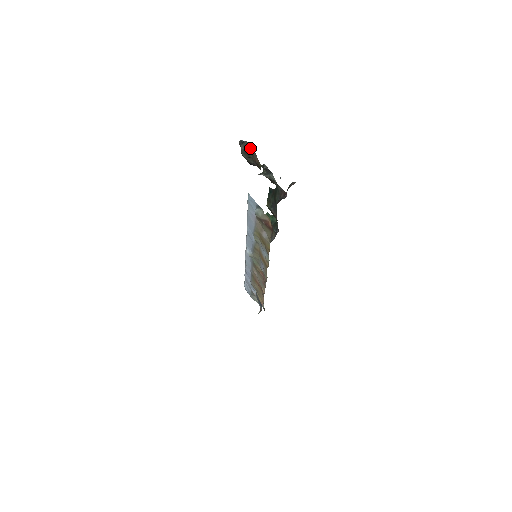
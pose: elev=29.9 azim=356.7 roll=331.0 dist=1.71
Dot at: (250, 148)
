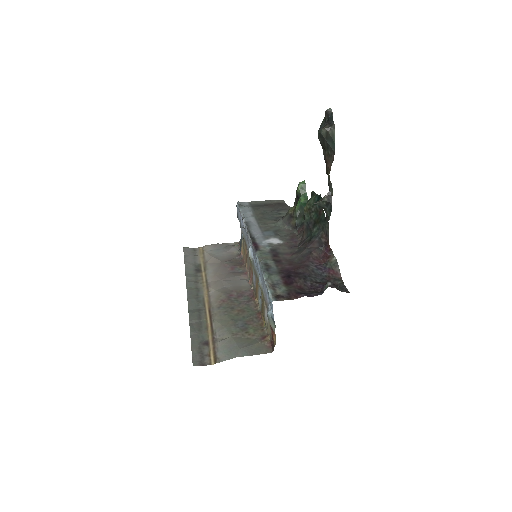
Dot at: (332, 146)
